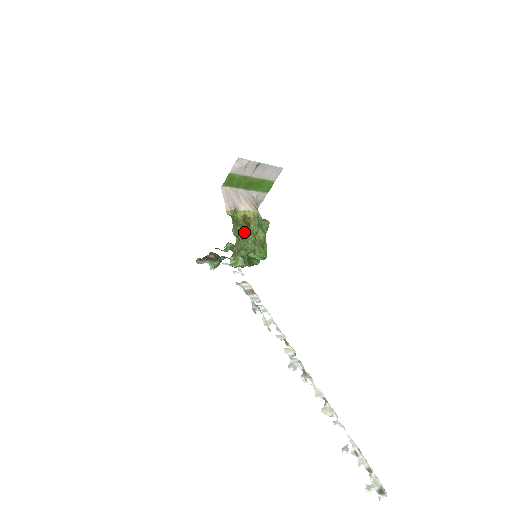
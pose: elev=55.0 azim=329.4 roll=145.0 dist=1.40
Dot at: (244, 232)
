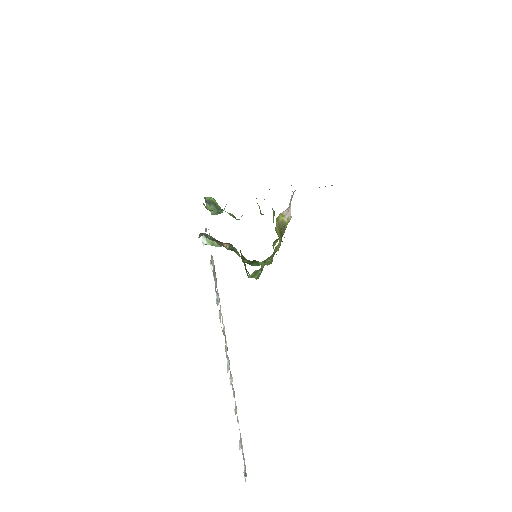
Dot at: occluded
